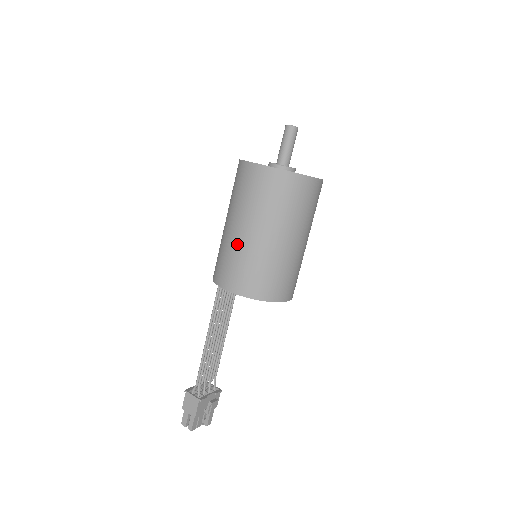
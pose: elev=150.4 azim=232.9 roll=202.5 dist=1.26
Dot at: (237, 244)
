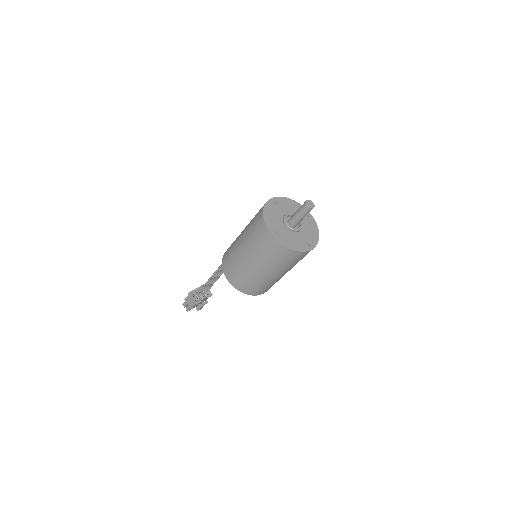
Dot at: (242, 264)
